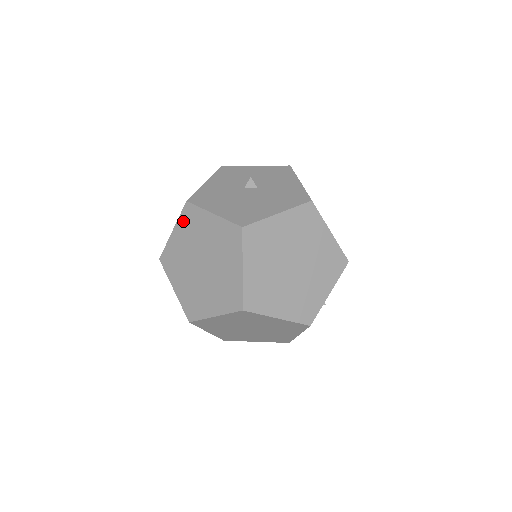
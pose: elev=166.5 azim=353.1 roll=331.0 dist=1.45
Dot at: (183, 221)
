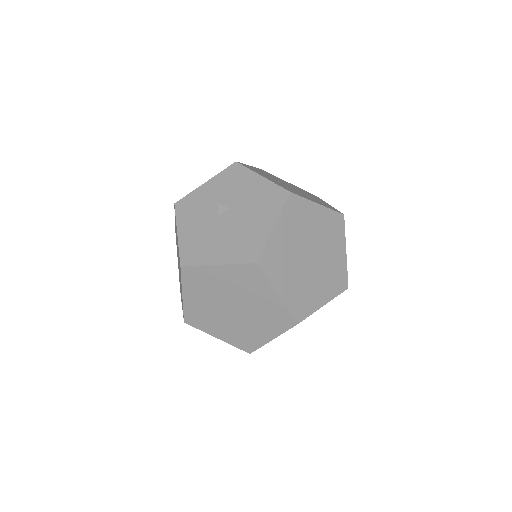
Dot at: (188, 284)
